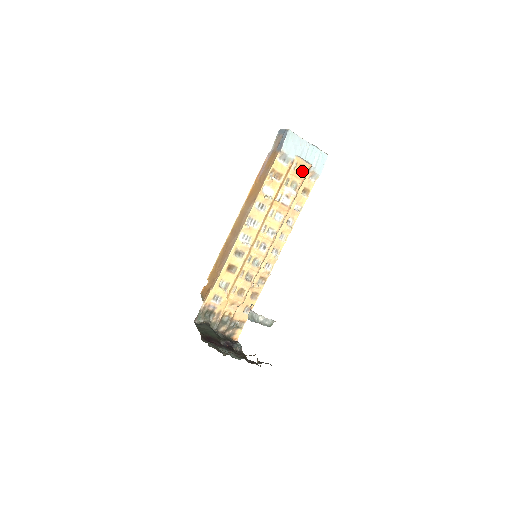
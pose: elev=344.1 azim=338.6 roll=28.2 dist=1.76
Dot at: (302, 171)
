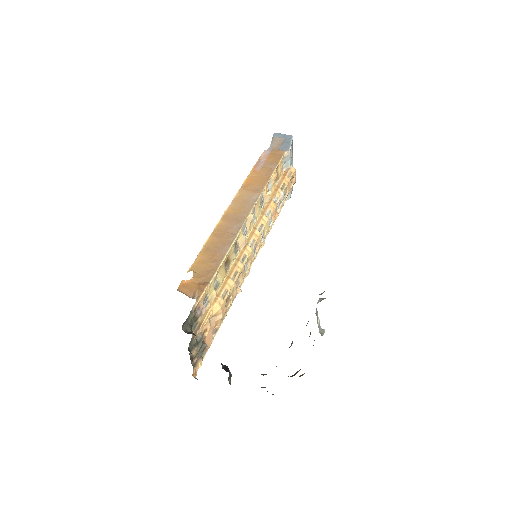
Dot at: (290, 184)
